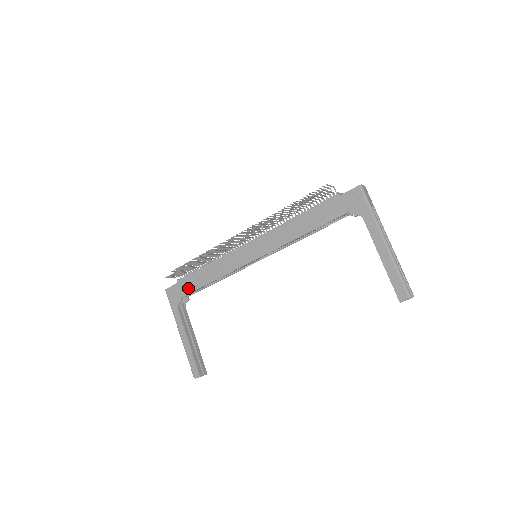
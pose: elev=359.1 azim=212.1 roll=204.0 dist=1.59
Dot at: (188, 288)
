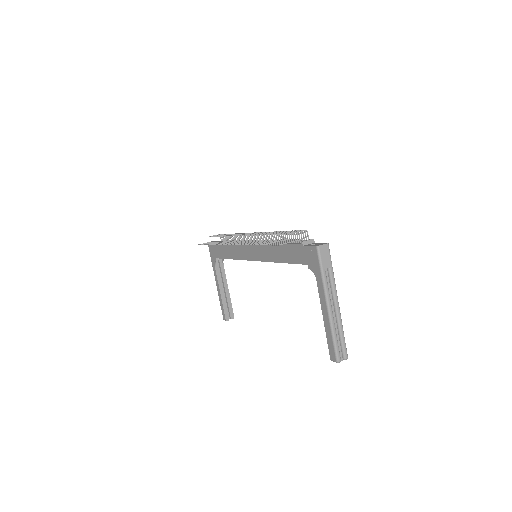
Dot at: (219, 254)
